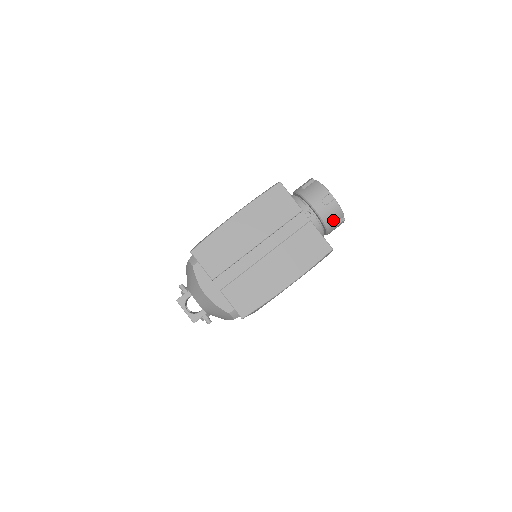
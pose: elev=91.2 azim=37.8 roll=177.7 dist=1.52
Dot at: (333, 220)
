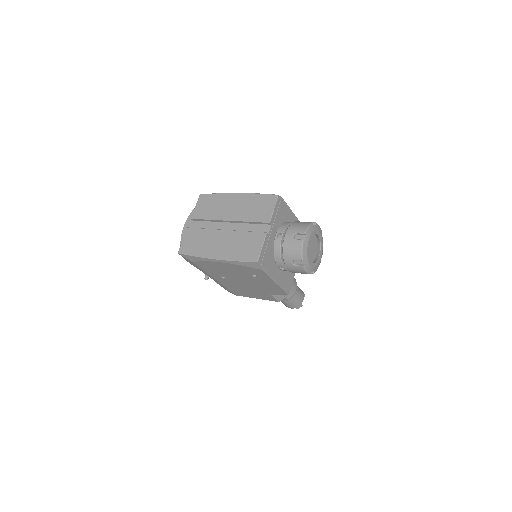
Dot at: (291, 255)
